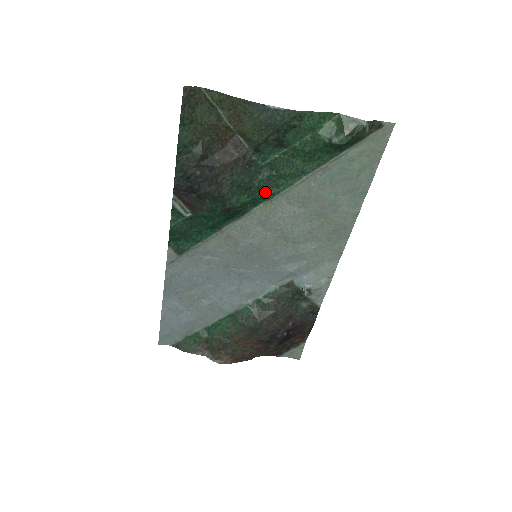
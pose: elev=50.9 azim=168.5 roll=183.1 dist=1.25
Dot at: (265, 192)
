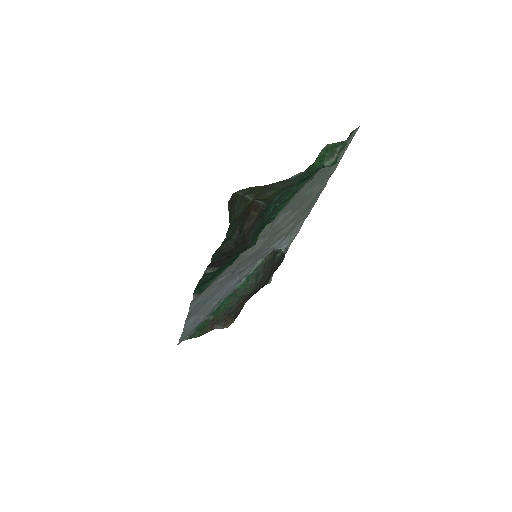
Dot at: (270, 220)
